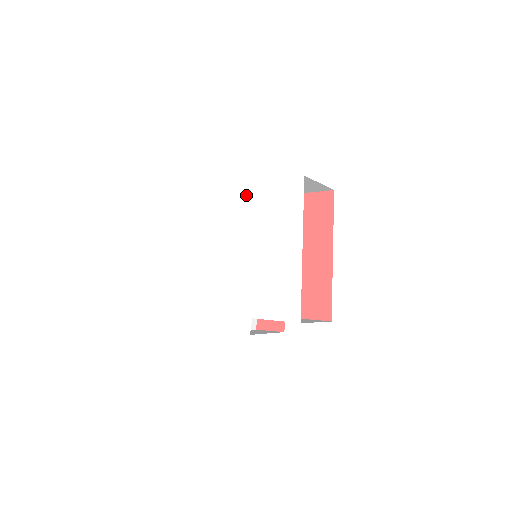
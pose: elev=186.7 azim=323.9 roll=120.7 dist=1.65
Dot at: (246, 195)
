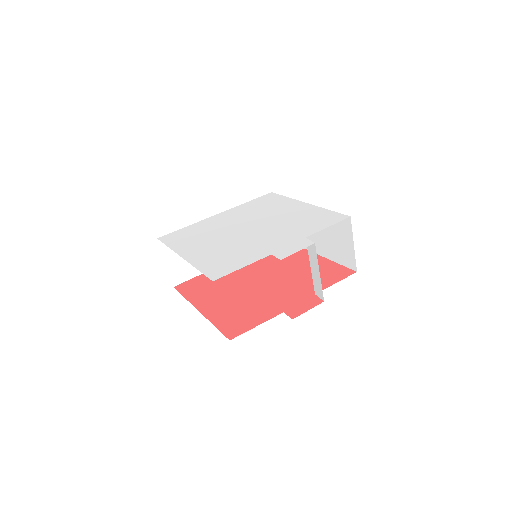
Dot at: (228, 214)
